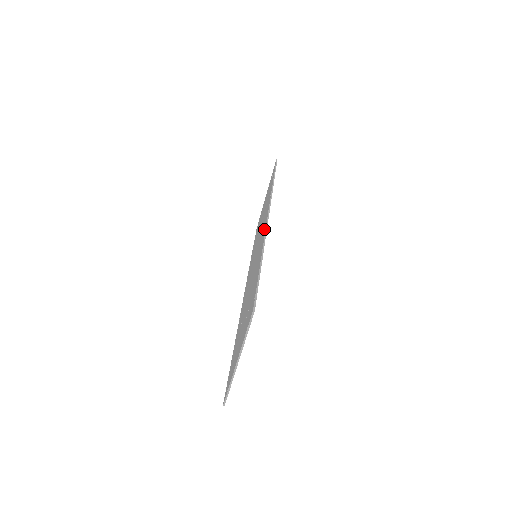
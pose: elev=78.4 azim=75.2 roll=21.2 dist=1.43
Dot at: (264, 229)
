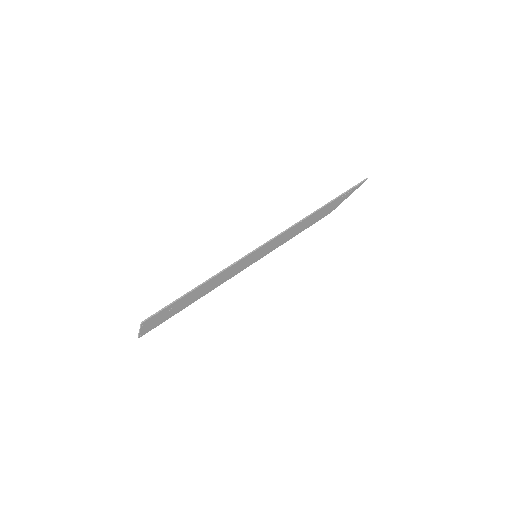
Dot at: occluded
